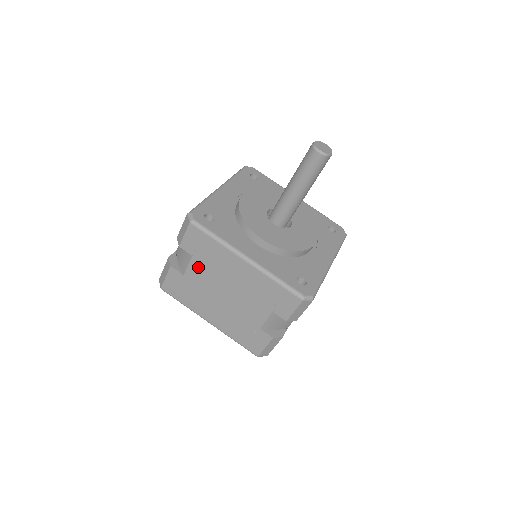
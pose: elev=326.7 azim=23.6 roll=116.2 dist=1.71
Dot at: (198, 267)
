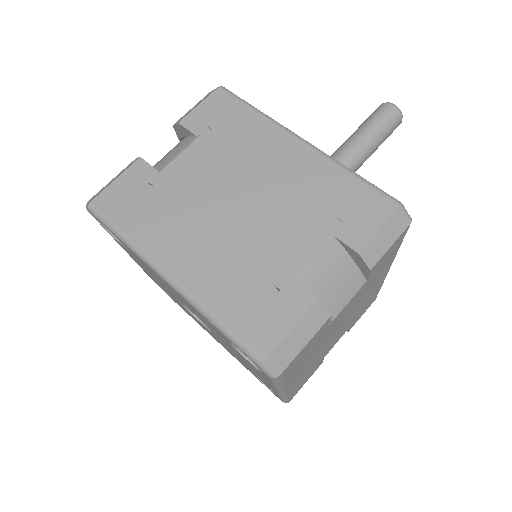
Dot at: (200, 156)
